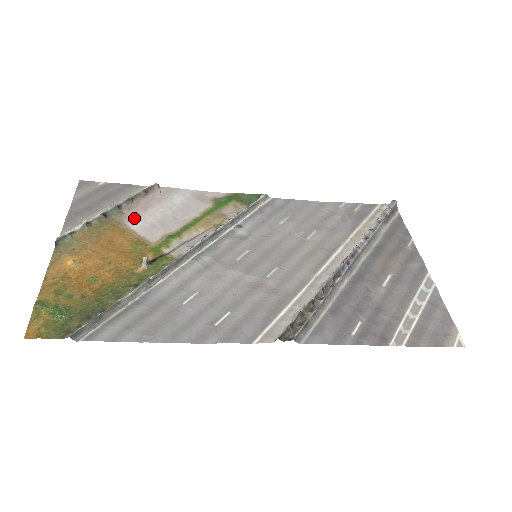
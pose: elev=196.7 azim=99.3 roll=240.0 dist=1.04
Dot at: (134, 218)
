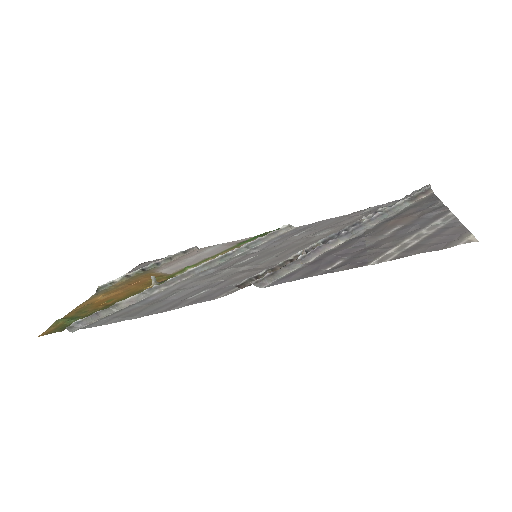
Dot at: (166, 267)
